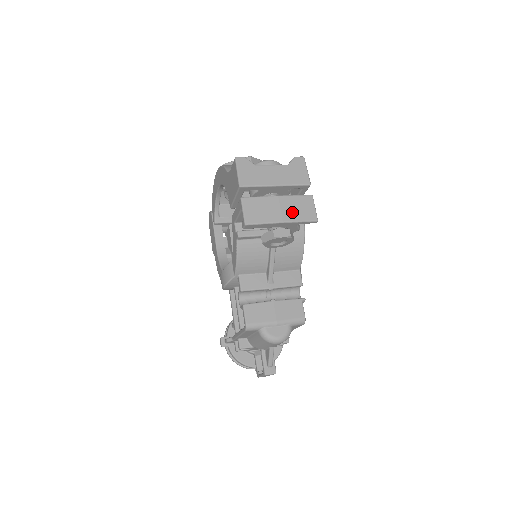
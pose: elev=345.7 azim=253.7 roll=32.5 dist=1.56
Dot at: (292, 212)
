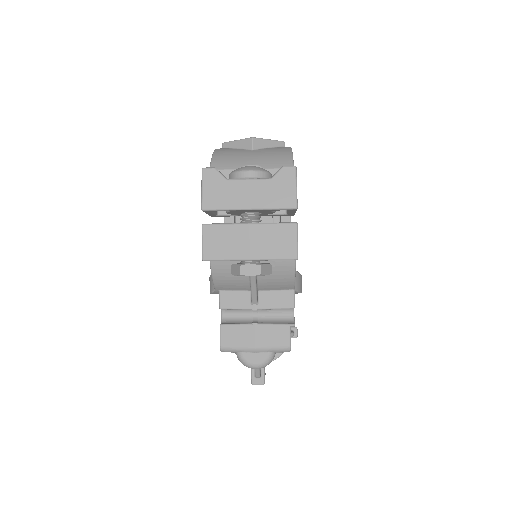
Dot at: (264, 247)
